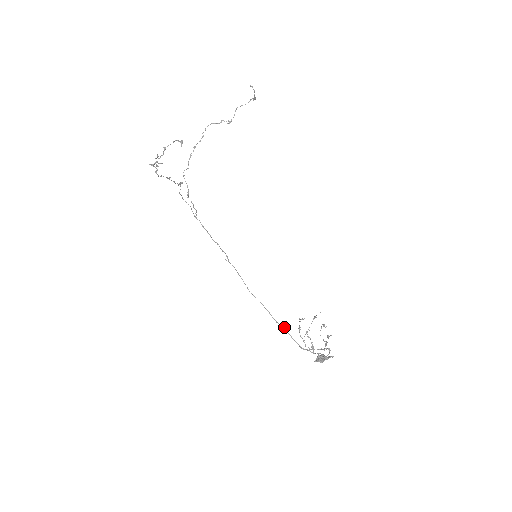
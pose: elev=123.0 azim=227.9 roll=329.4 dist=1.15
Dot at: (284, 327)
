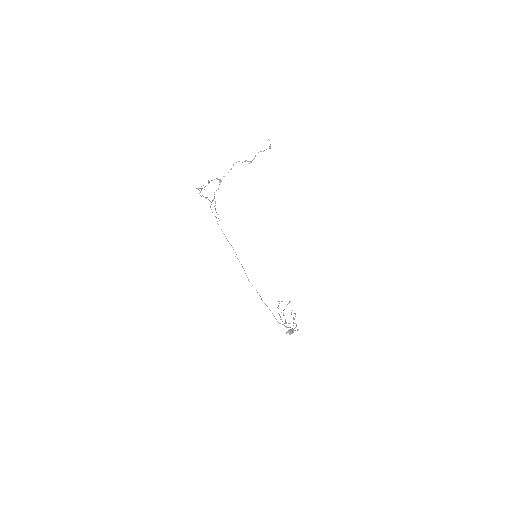
Dot at: occluded
